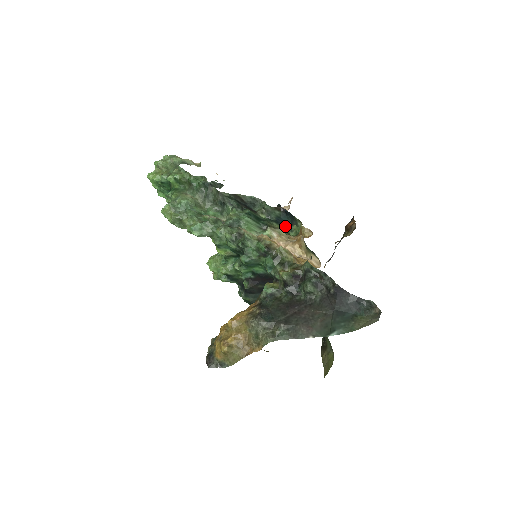
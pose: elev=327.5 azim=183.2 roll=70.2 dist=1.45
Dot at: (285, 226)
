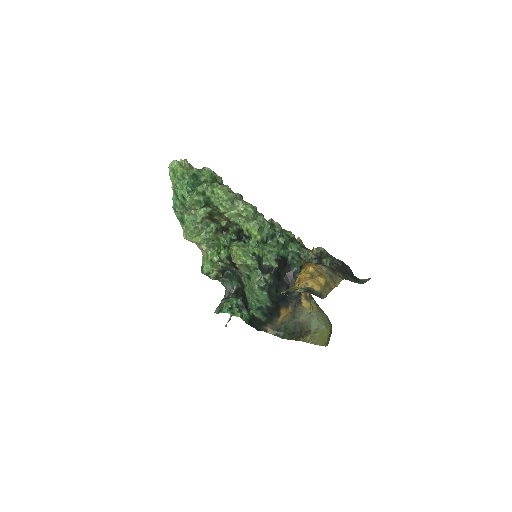
Dot at: occluded
